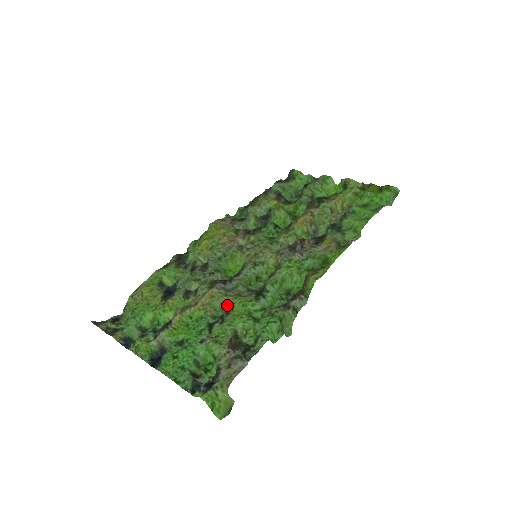
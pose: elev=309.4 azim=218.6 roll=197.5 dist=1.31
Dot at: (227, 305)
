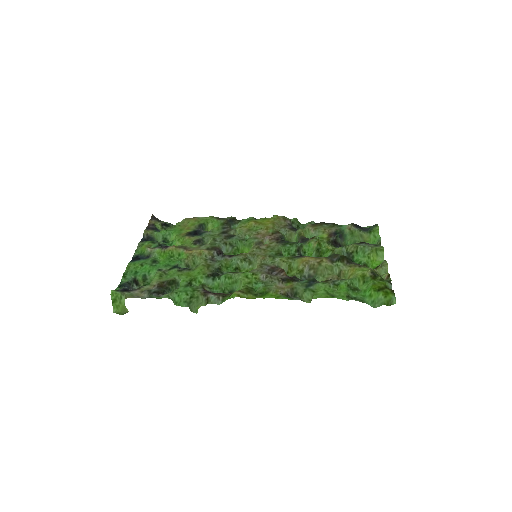
Dot at: (198, 265)
